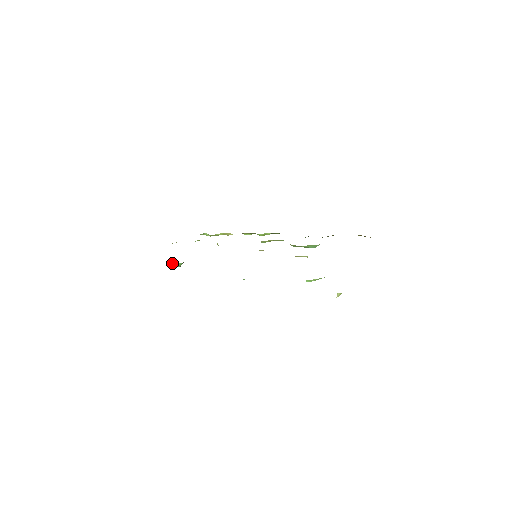
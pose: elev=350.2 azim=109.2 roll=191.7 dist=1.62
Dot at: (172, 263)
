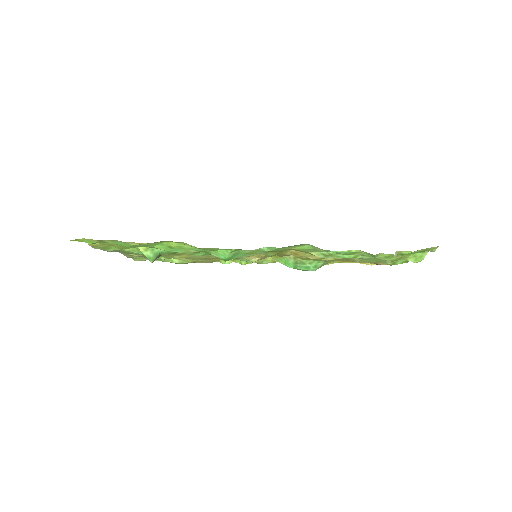
Dot at: (147, 248)
